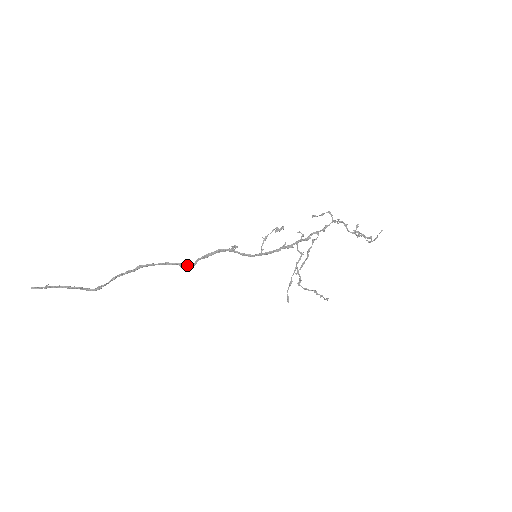
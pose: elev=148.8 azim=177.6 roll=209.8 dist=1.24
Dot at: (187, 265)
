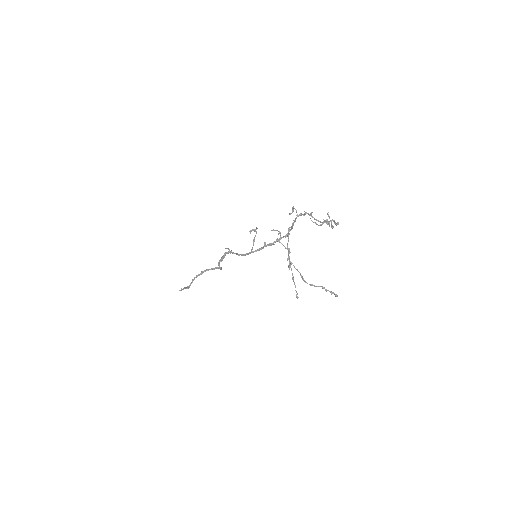
Dot at: (220, 268)
